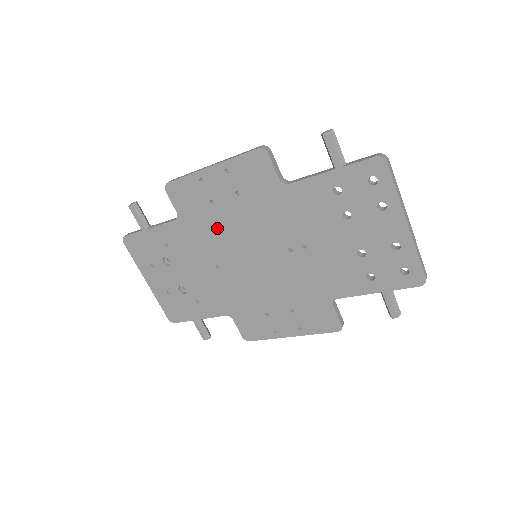
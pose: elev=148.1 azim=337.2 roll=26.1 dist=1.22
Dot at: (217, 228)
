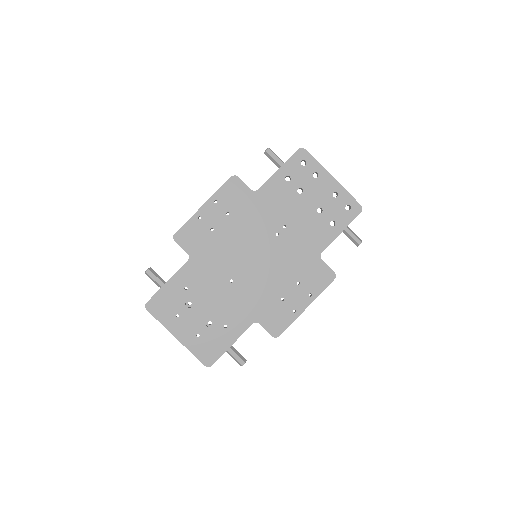
Dot at: (222, 248)
